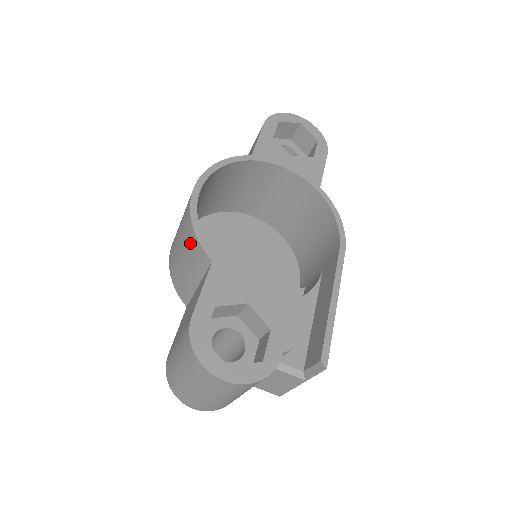
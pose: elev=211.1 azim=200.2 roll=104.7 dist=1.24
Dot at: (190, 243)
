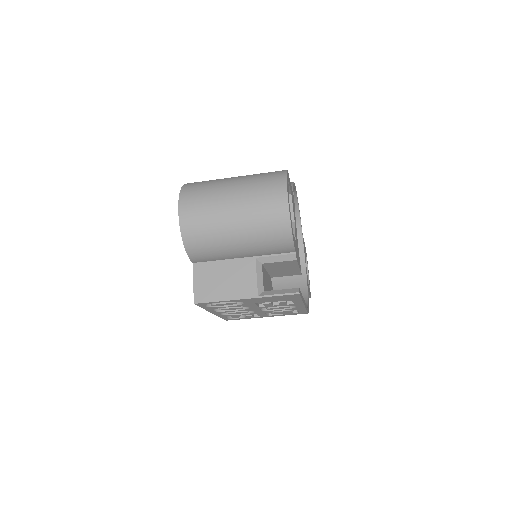
Dot at: occluded
